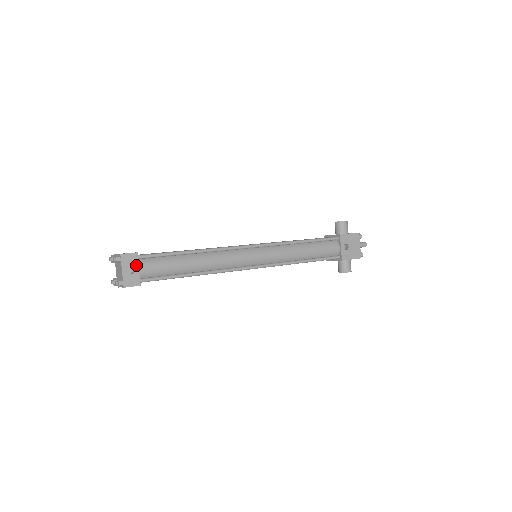
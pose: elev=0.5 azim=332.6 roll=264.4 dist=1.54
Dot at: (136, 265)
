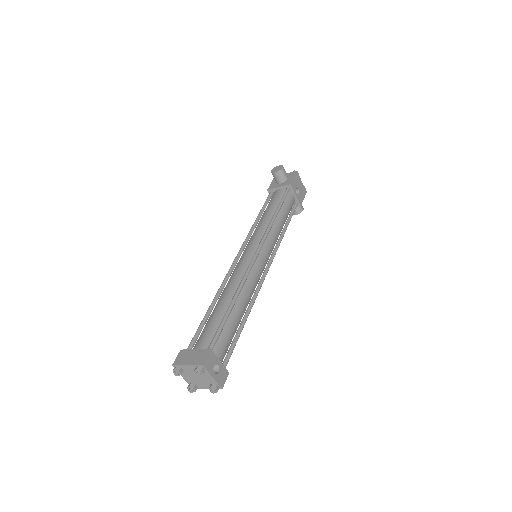
Dot at: (216, 360)
